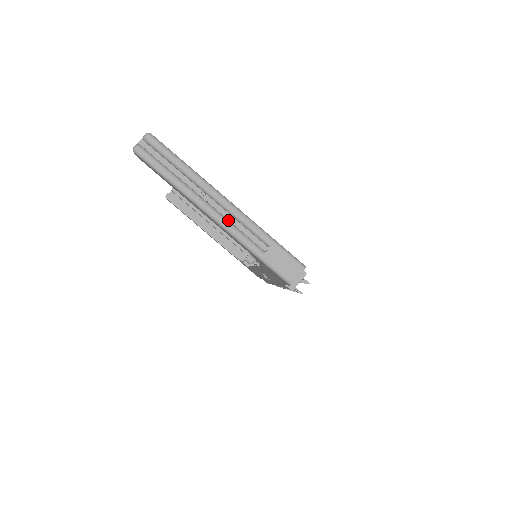
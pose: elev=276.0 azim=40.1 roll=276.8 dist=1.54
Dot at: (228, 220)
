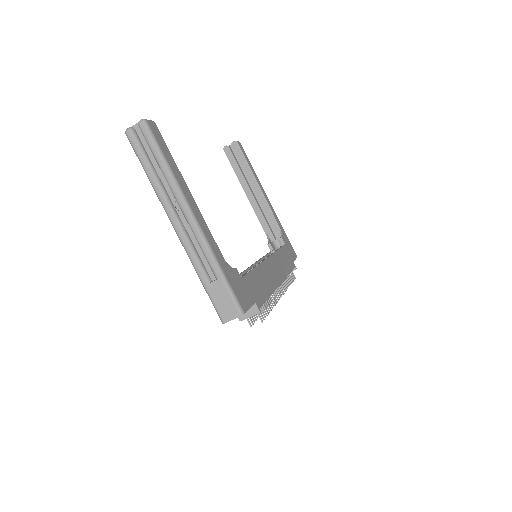
Dot at: (188, 236)
